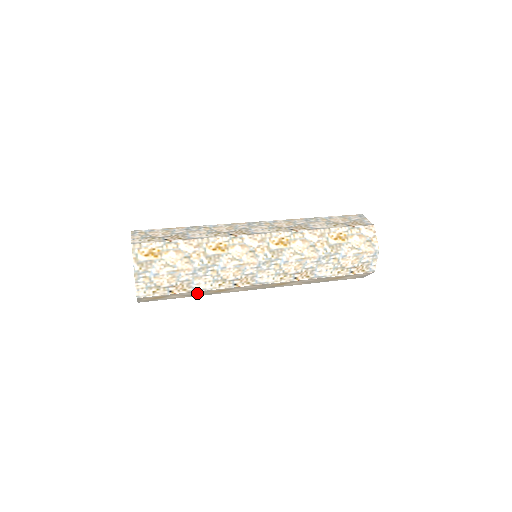
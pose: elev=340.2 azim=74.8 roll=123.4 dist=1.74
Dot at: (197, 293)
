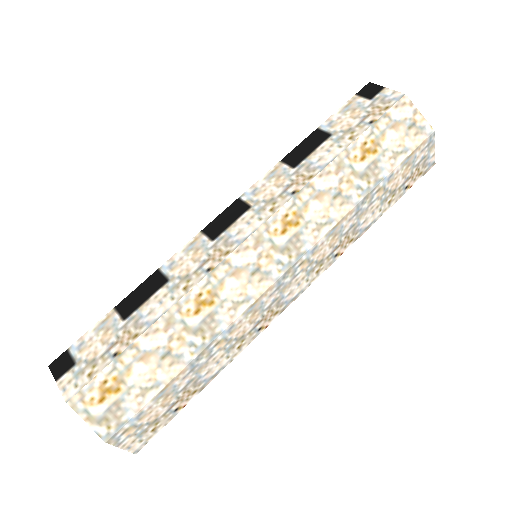
Dot at: occluded
